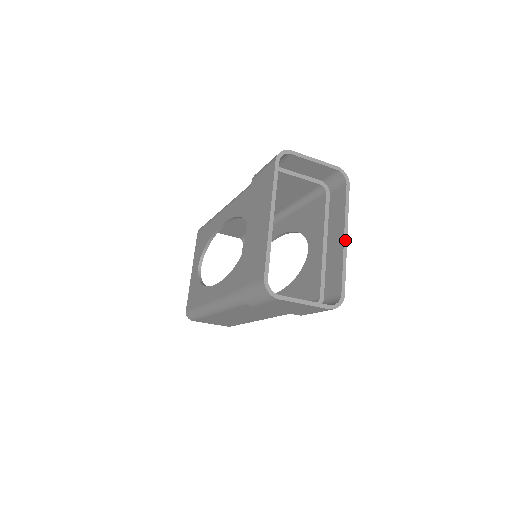
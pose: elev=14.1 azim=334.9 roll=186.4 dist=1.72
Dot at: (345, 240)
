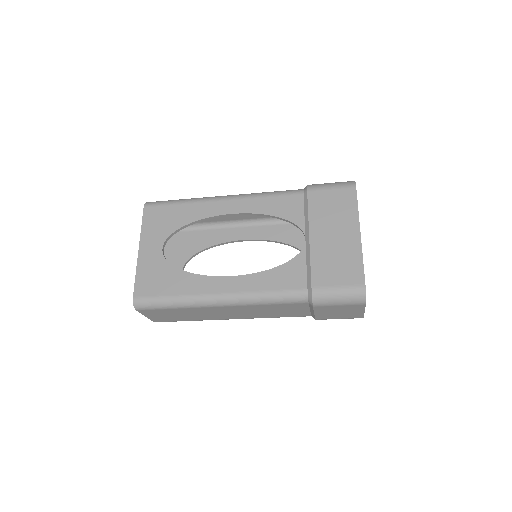
Dot at: occluded
